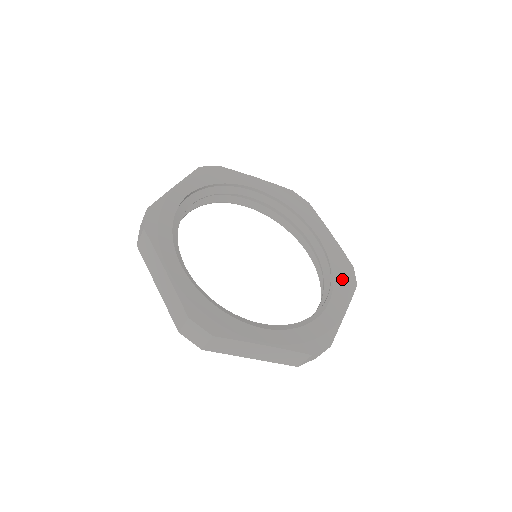
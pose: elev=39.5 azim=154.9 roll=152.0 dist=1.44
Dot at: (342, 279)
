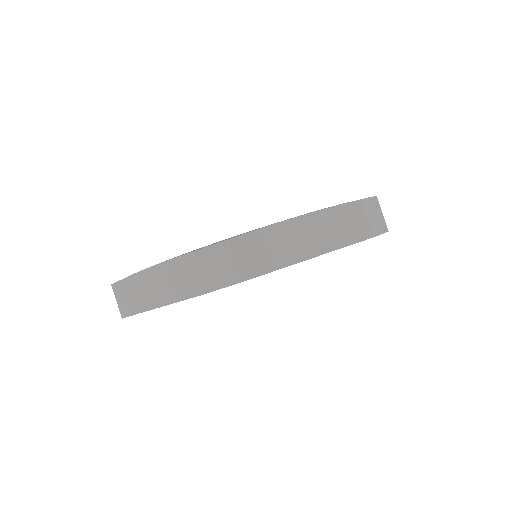
Dot at: occluded
